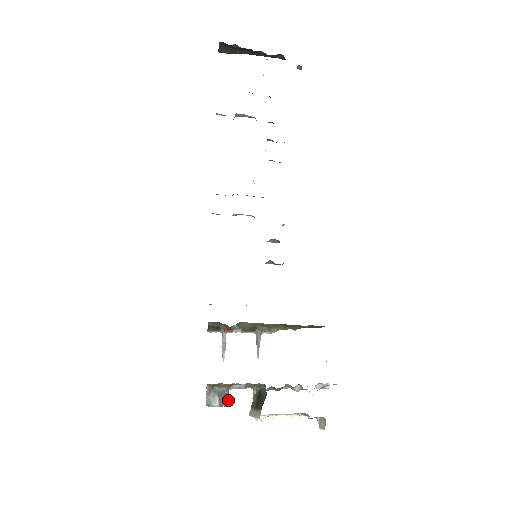
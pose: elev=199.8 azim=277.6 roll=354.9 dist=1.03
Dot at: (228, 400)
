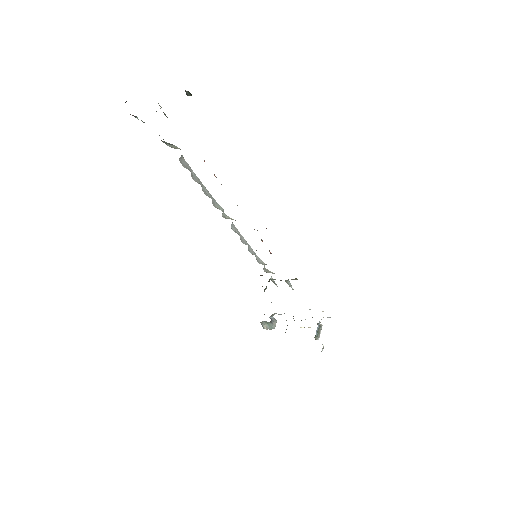
Dot at: (272, 326)
